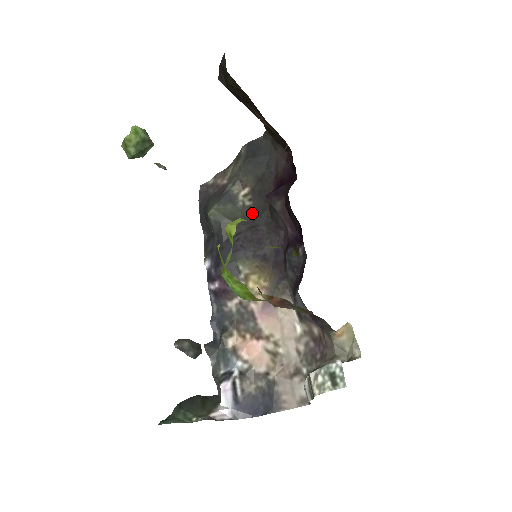
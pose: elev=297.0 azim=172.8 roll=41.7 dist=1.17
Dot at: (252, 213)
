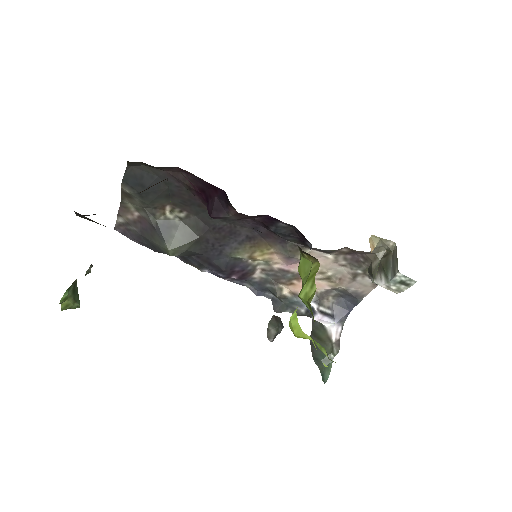
Dot at: (197, 219)
